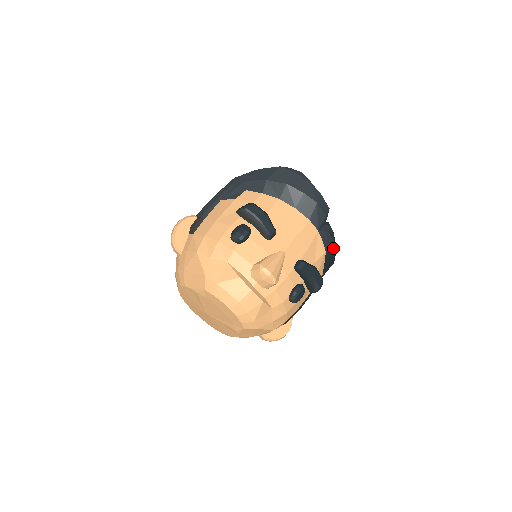
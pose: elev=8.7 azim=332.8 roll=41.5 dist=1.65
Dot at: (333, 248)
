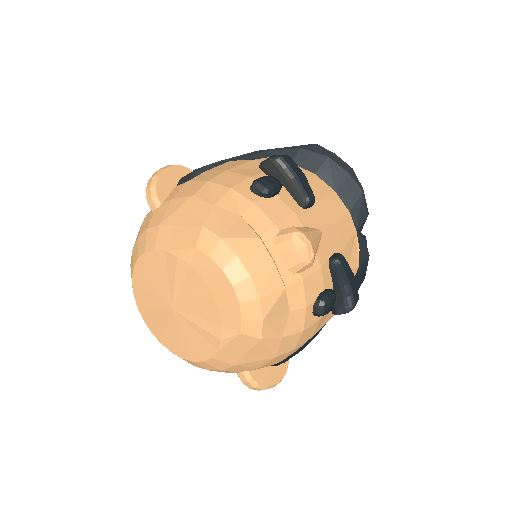
Dot at: (365, 267)
